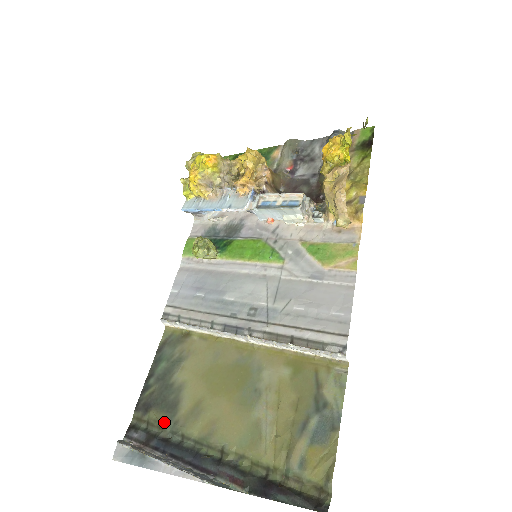
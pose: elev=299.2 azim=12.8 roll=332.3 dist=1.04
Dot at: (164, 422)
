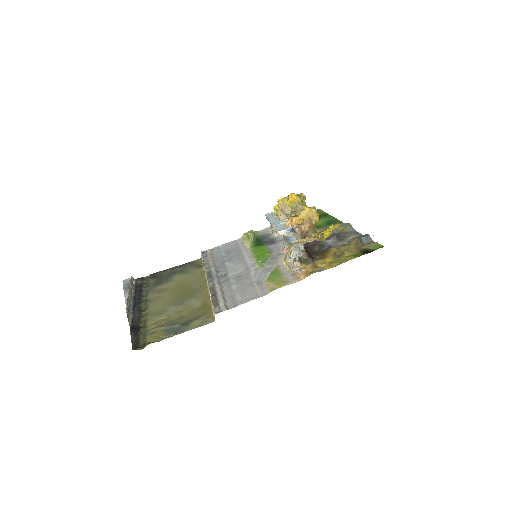
Dot at: (150, 285)
